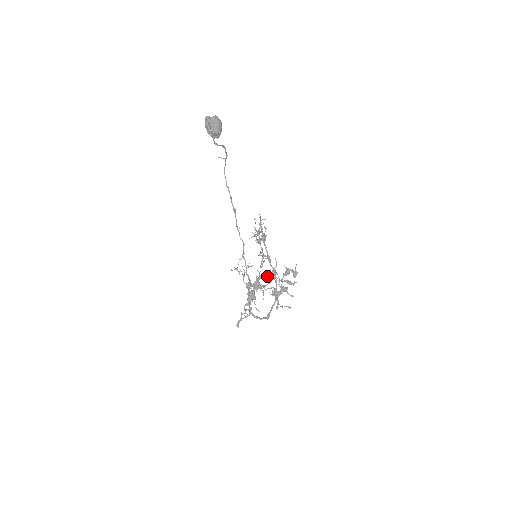
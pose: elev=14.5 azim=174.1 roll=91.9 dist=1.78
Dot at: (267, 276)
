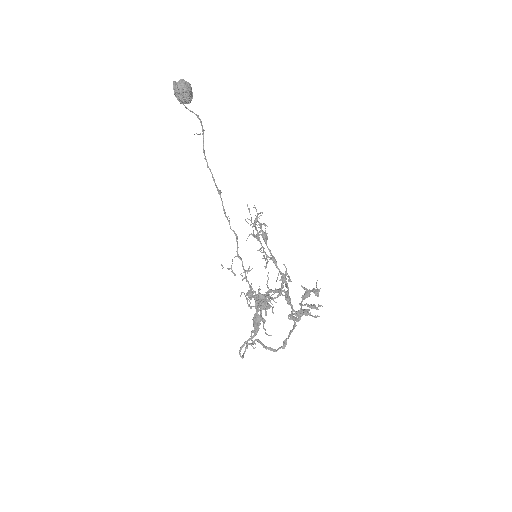
Dot at: (277, 289)
